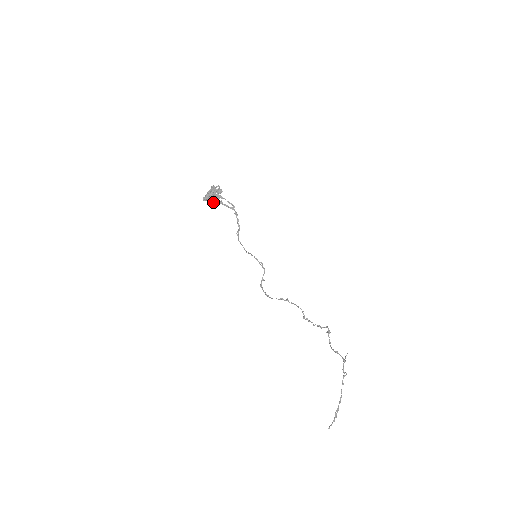
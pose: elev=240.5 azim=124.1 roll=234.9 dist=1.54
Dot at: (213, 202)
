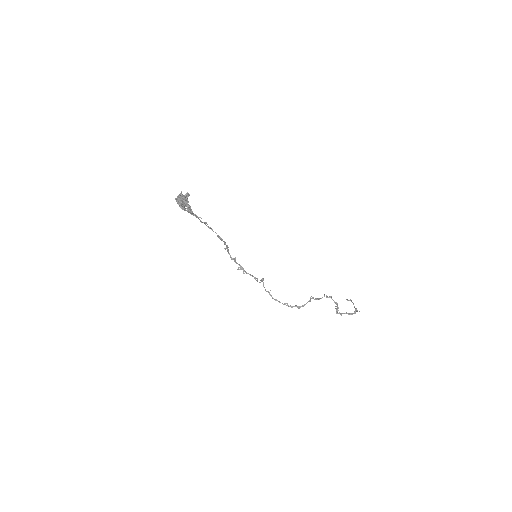
Dot at: (188, 212)
